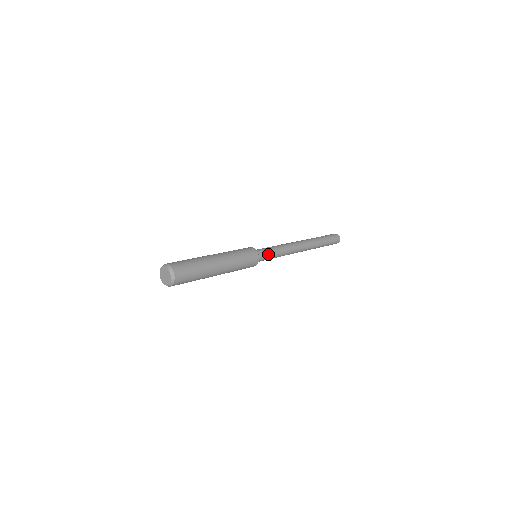
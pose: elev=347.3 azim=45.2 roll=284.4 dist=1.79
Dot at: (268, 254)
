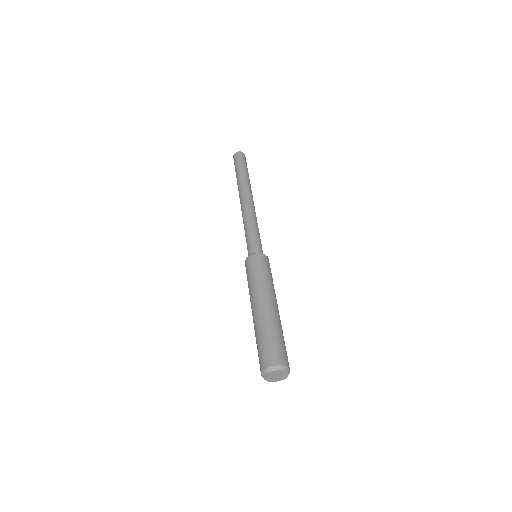
Dot at: (257, 241)
